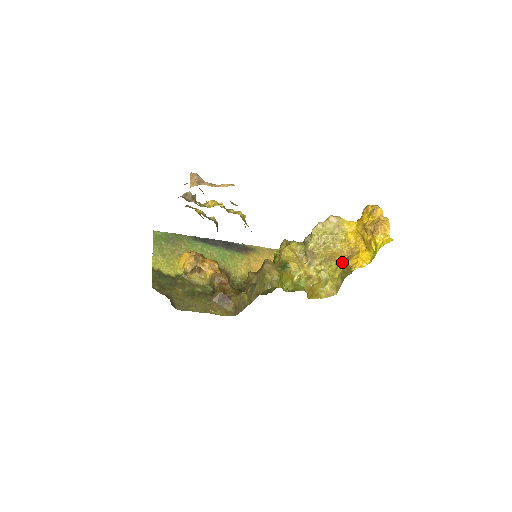
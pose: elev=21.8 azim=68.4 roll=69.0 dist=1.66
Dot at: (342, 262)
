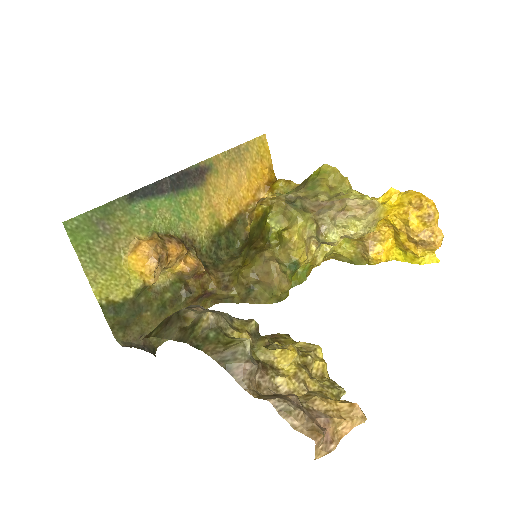
Dot at: (355, 241)
